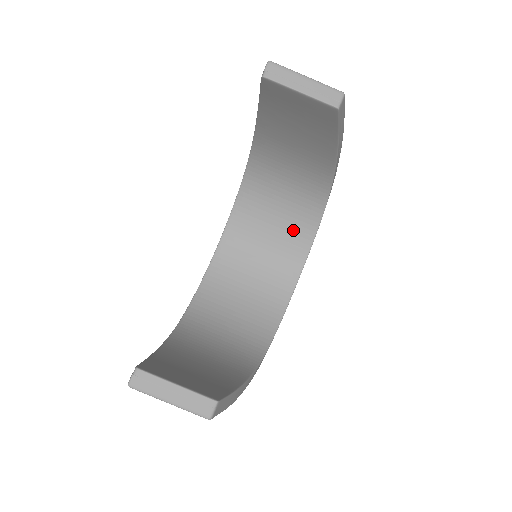
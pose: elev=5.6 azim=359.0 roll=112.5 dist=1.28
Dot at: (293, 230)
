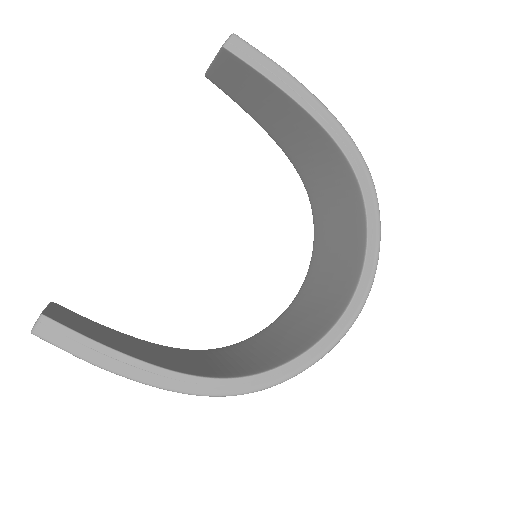
Dot at: (349, 241)
